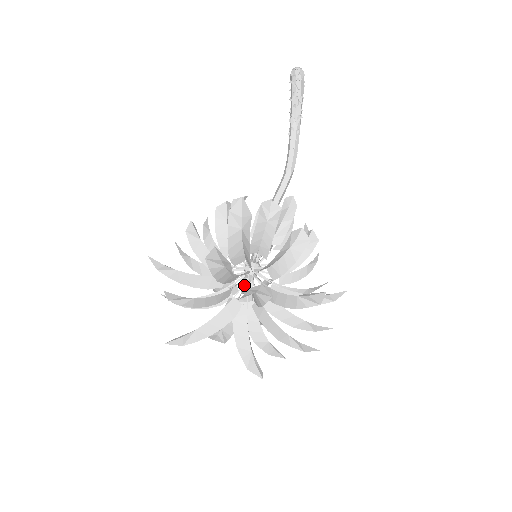
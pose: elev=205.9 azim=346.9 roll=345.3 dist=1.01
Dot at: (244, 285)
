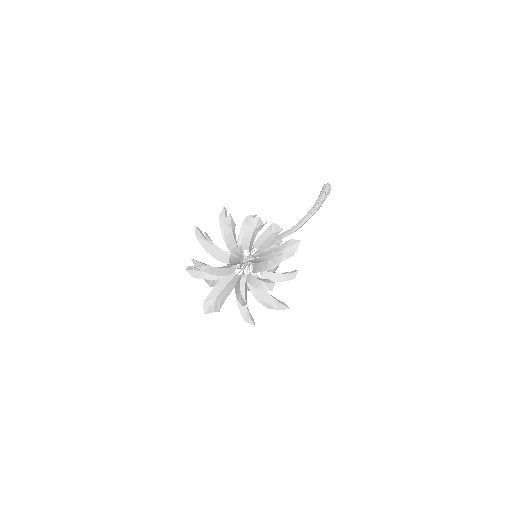
Dot at: occluded
